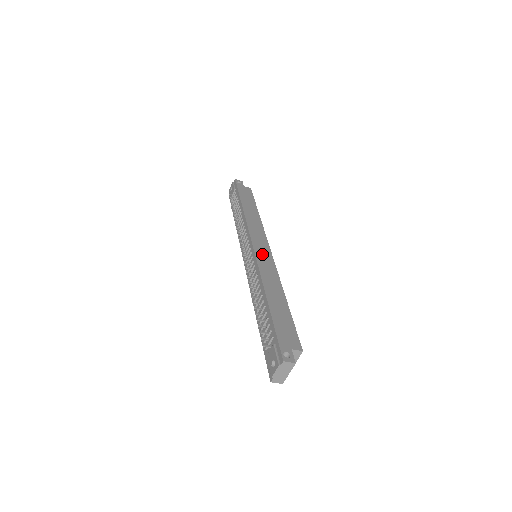
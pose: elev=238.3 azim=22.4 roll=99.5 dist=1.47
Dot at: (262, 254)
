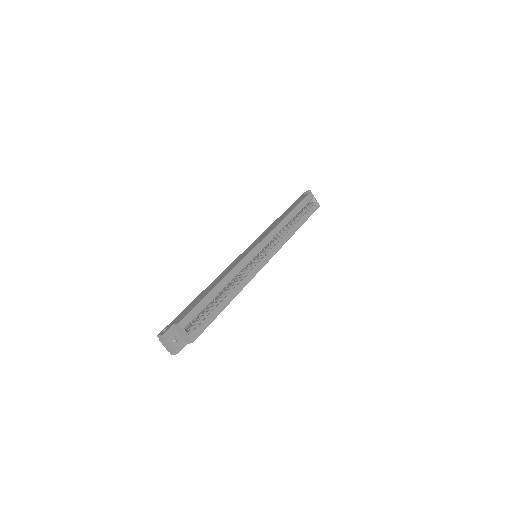
Dot at: (244, 254)
